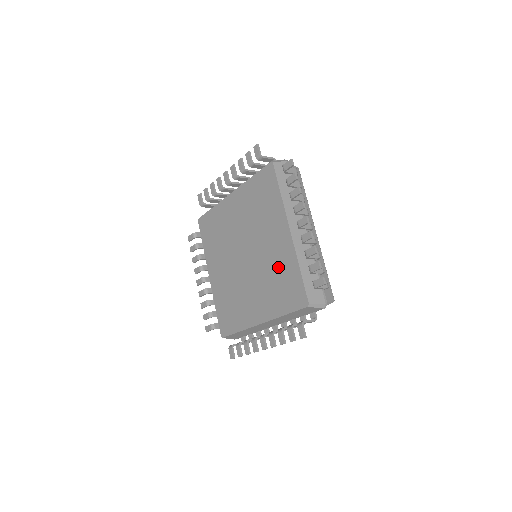
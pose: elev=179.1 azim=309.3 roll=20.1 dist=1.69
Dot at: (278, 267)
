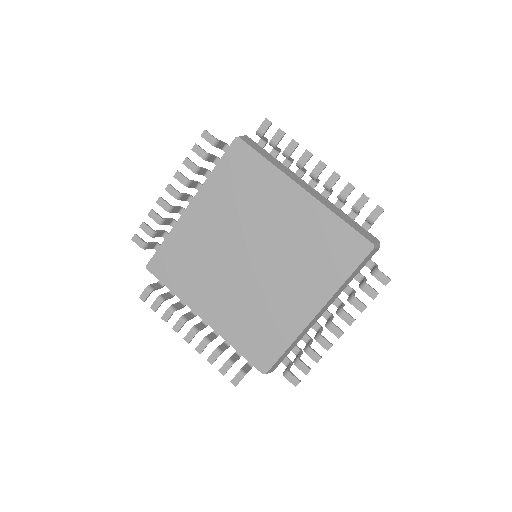
Dot at: (272, 317)
